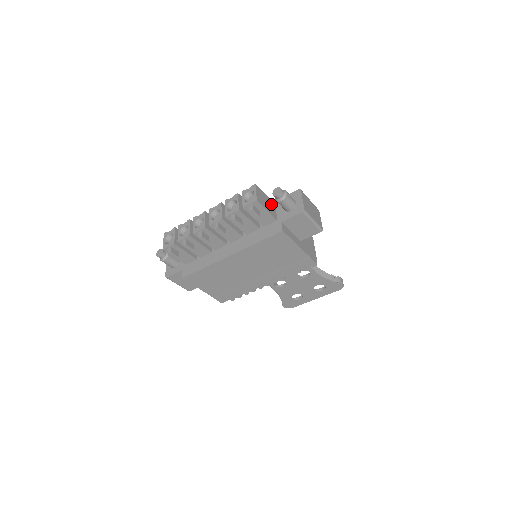
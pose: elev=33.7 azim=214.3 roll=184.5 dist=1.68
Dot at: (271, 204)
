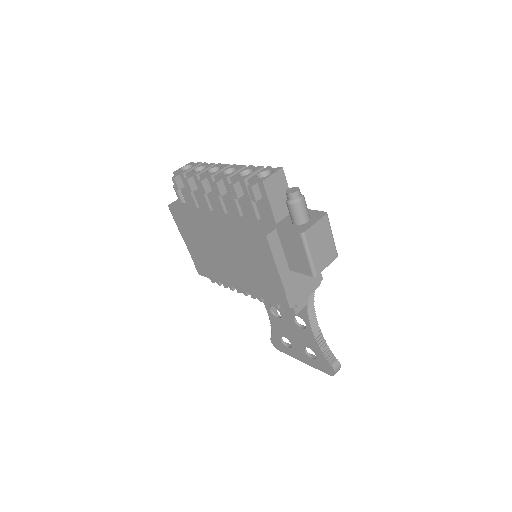
Dot at: occluded
